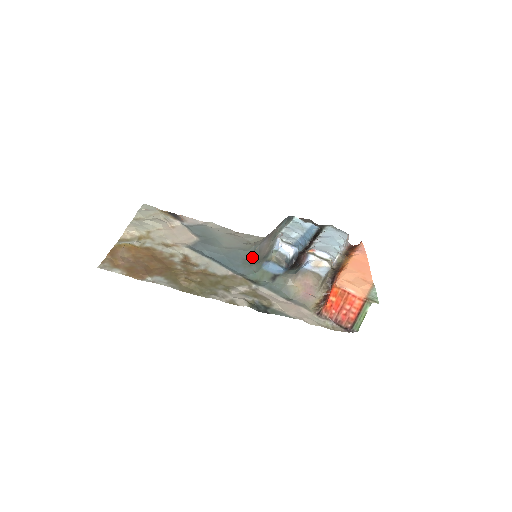
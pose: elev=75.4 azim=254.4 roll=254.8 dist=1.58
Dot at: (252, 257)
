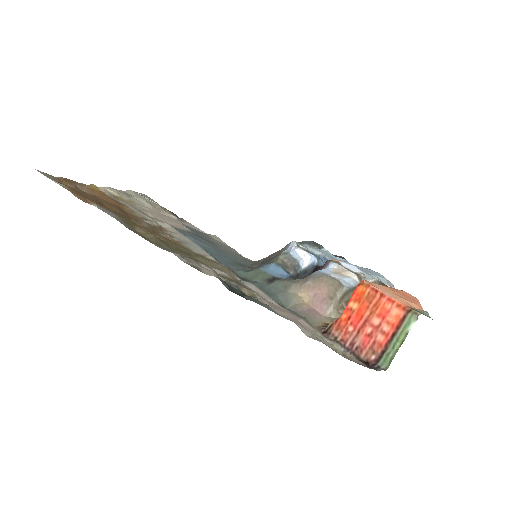
Dot at: (251, 264)
